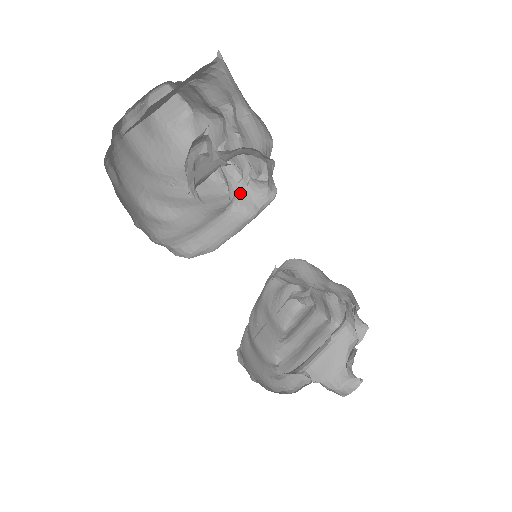
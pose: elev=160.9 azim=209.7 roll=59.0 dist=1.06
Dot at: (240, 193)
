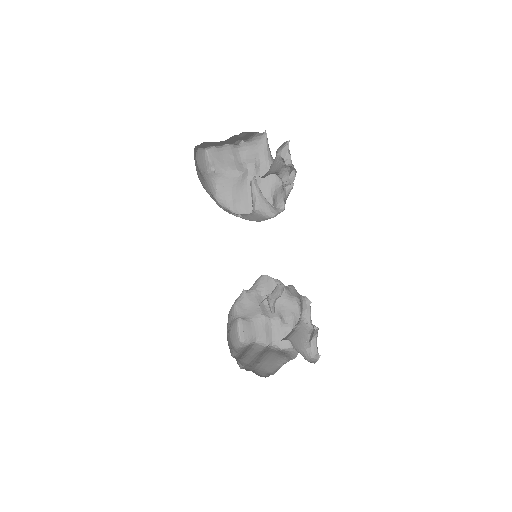
Dot at: (290, 183)
